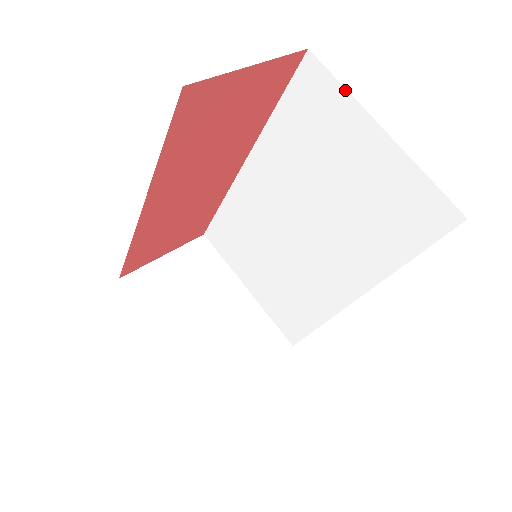
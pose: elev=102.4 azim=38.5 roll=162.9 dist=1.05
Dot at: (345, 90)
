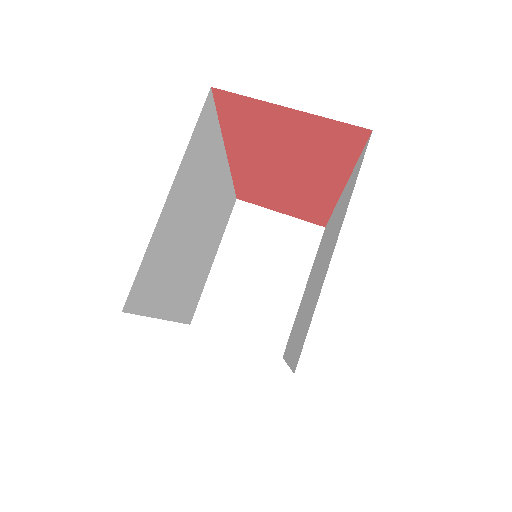
Dot at: occluded
